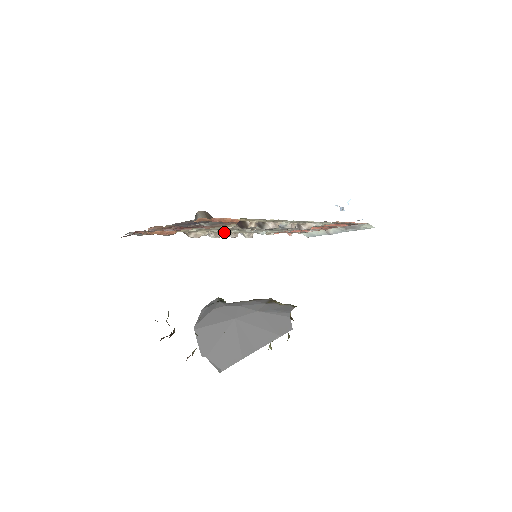
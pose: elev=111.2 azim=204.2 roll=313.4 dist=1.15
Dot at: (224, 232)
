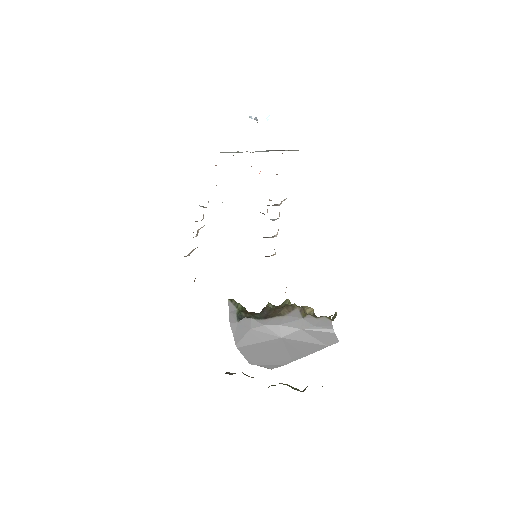
Dot at: occluded
